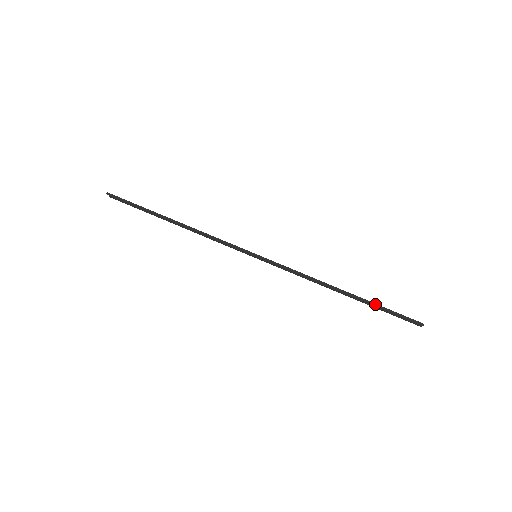
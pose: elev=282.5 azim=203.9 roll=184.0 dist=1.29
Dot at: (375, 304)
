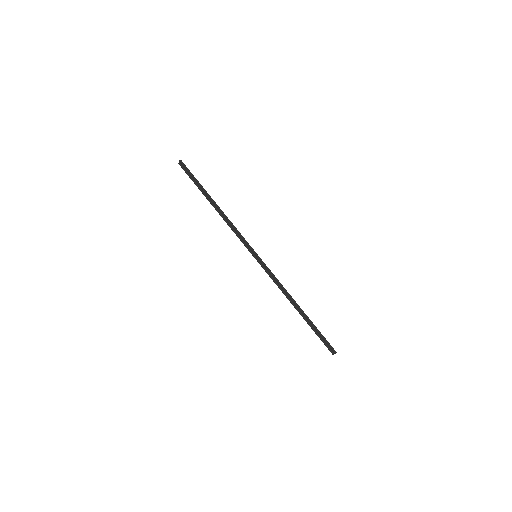
Dot at: (314, 325)
